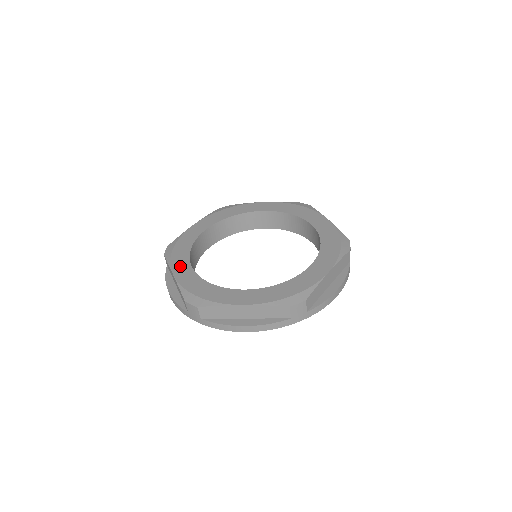
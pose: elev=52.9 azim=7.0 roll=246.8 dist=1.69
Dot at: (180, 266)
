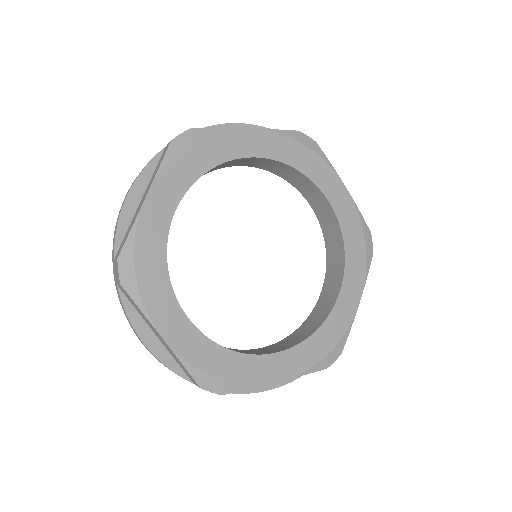
Dot at: (167, 317)
